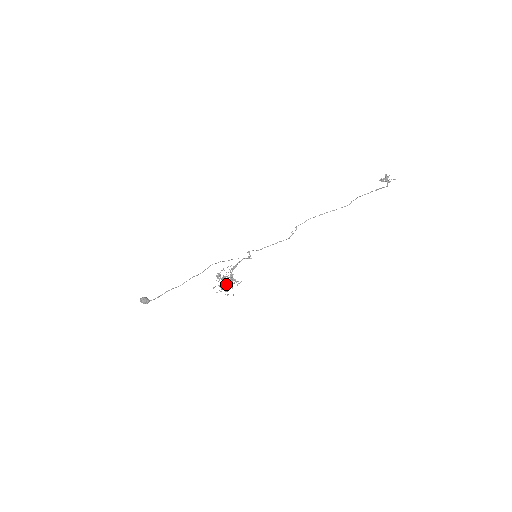
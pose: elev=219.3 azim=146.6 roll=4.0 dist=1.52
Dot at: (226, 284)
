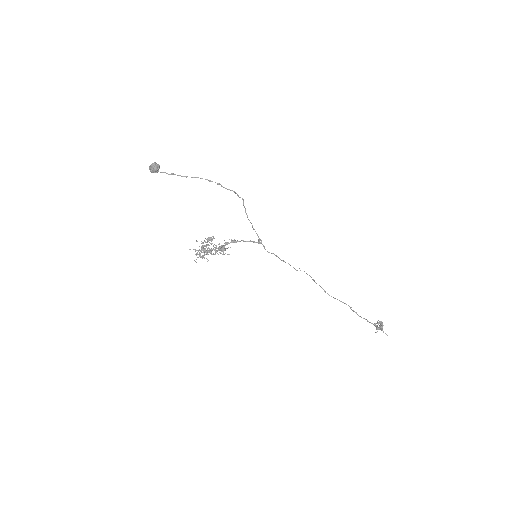
Dot at: (210, 249)
